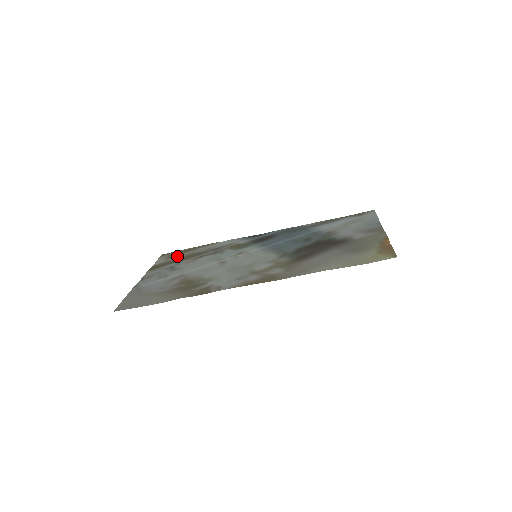
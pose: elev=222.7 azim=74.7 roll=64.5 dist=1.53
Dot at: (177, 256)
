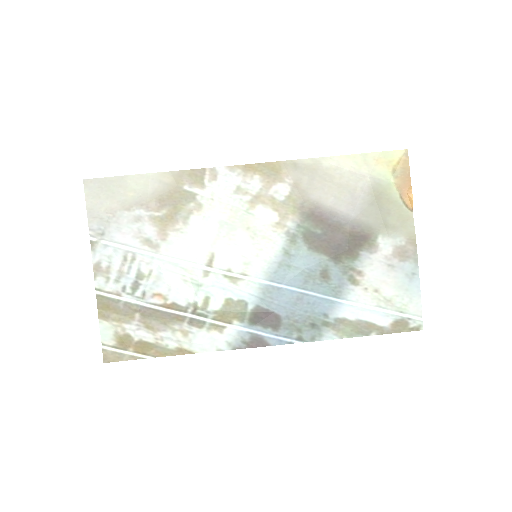
Dot at: (134, 332)
